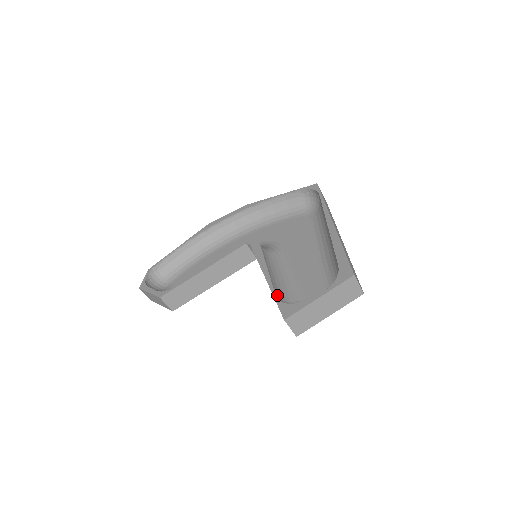
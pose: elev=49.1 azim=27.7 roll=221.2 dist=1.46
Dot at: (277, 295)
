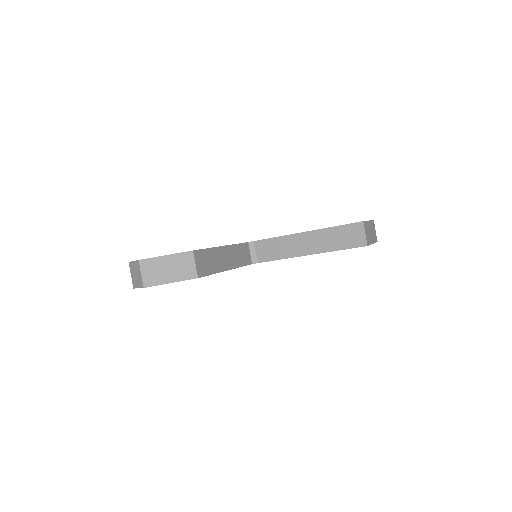
Dot at: (330, 231)
